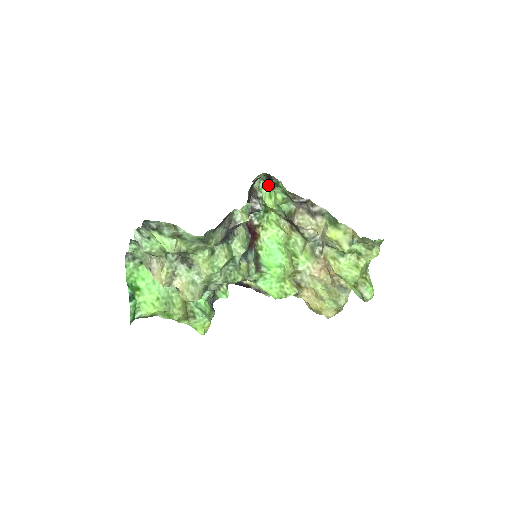
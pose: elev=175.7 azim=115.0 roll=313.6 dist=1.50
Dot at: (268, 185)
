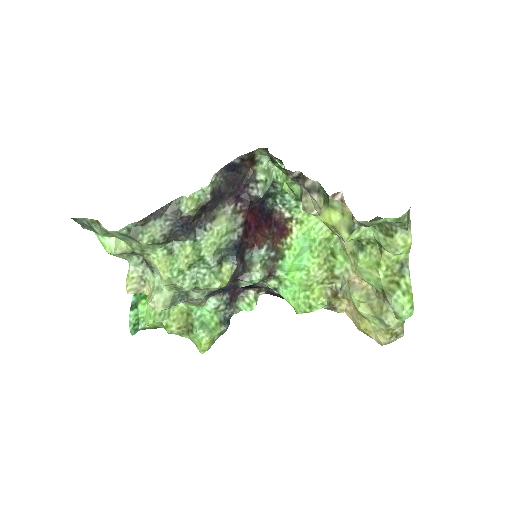
Dot at: (283, 164)
